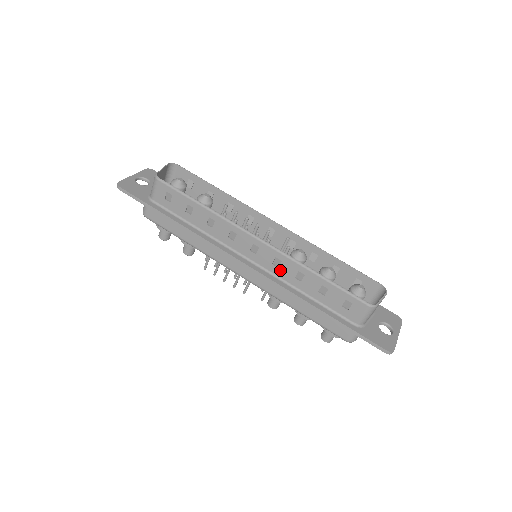
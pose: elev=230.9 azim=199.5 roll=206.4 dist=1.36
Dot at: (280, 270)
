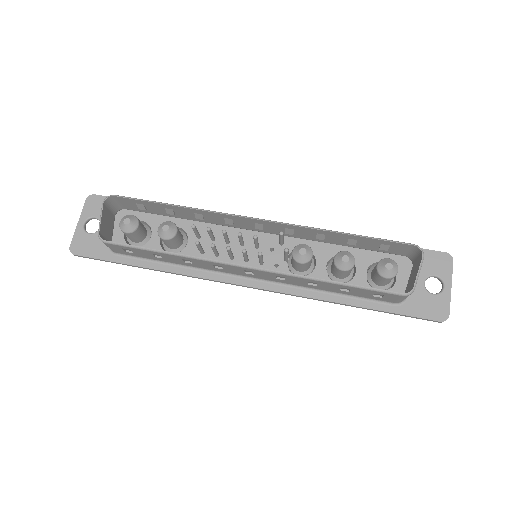
Dot at: (288, 281)
